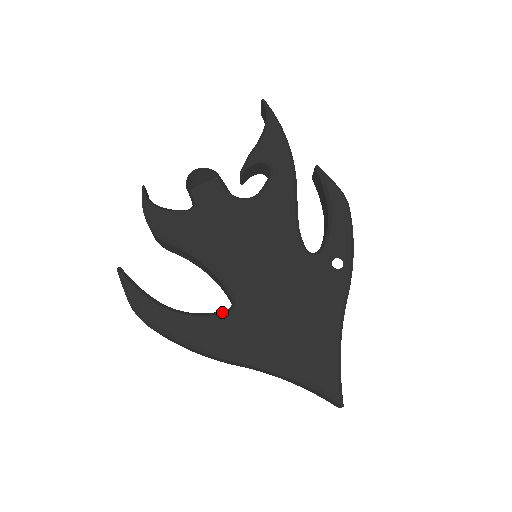
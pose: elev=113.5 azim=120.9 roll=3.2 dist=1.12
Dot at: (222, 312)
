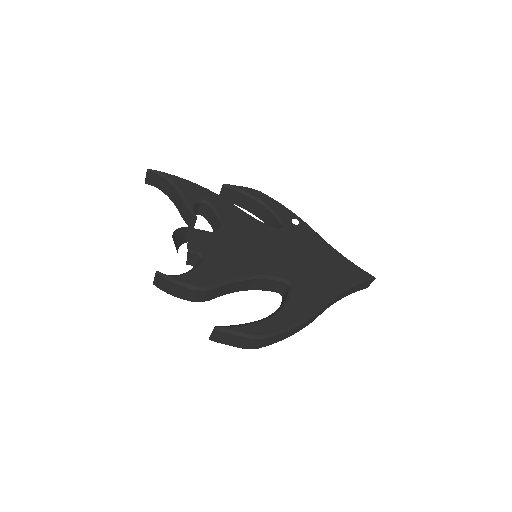
Dot at: (290, 291)
